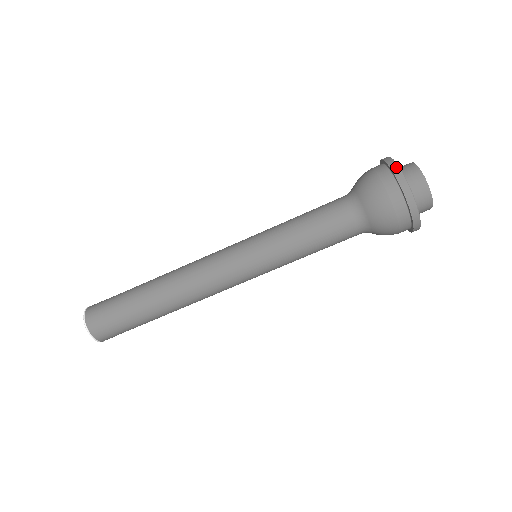
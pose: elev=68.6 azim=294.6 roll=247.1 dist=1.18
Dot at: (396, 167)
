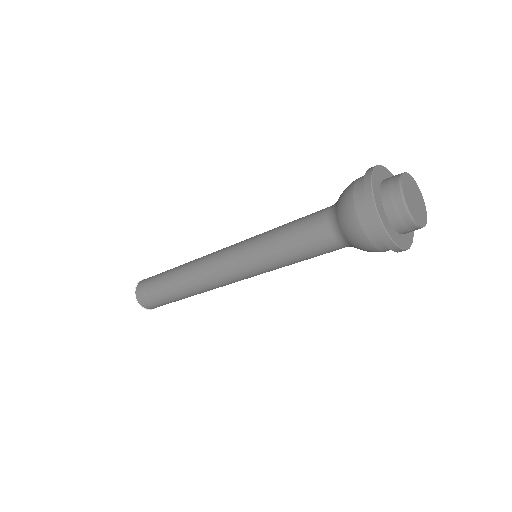
Dot at: (385, 235)
